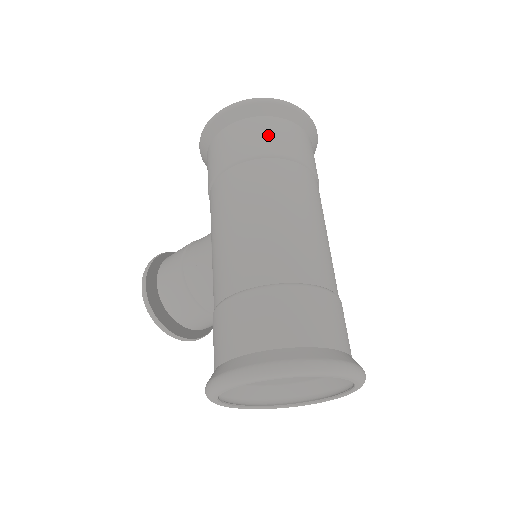
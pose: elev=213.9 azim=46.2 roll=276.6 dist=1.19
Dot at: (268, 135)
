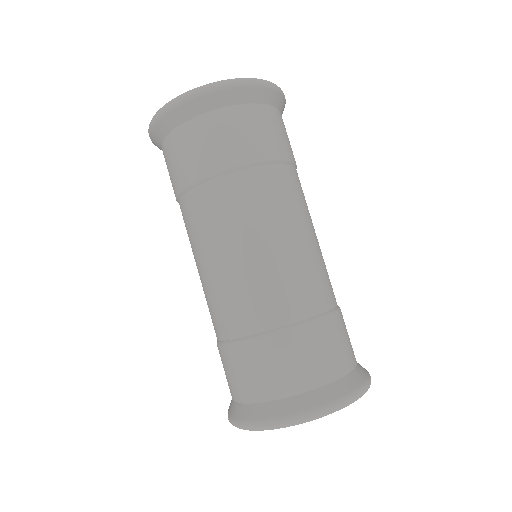
Dot at: (186, 155)
